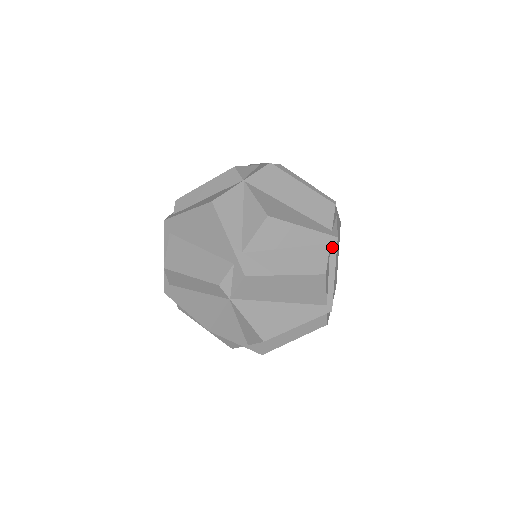
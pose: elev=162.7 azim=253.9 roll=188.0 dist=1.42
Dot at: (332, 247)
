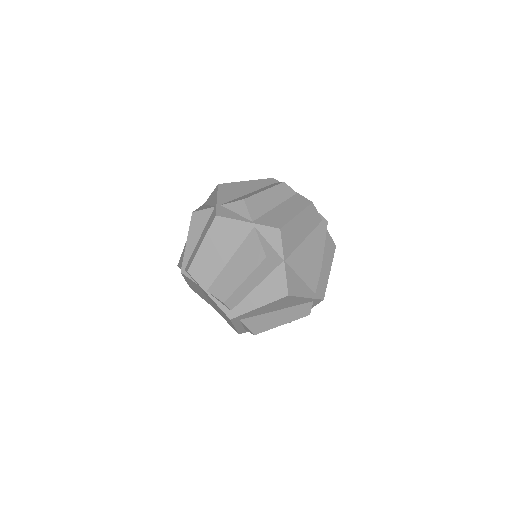
Dot at: occluded
